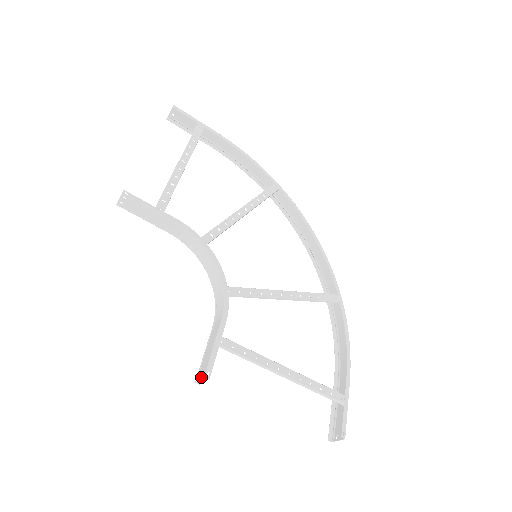
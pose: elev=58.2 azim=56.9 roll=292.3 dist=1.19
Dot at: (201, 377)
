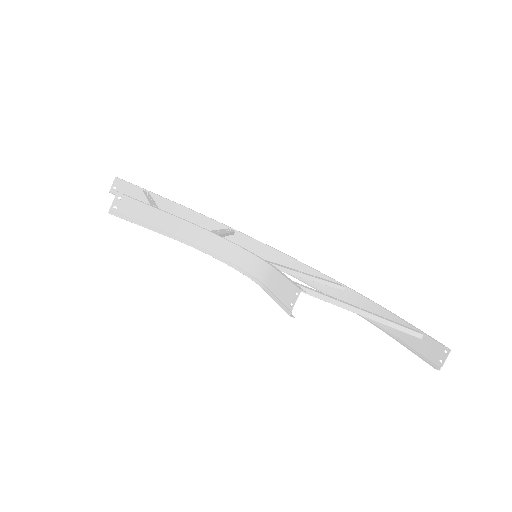
Dot at: (296, 298)
